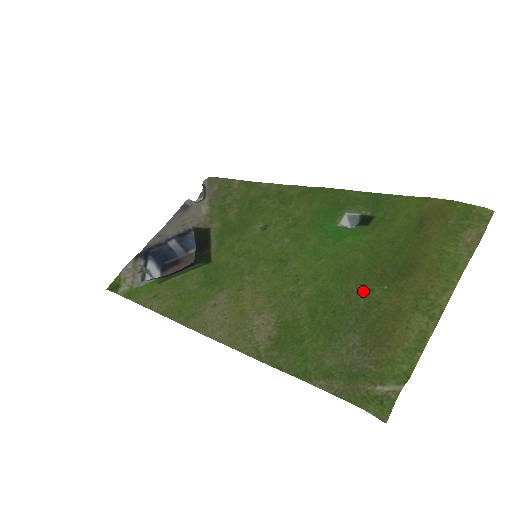
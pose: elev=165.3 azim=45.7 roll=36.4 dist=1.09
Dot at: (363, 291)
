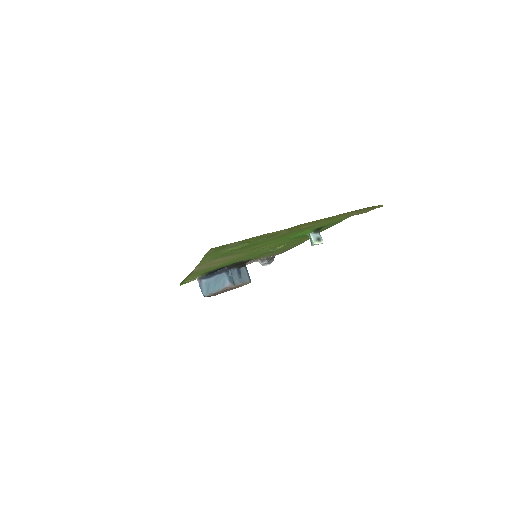
Dot at: occluded
